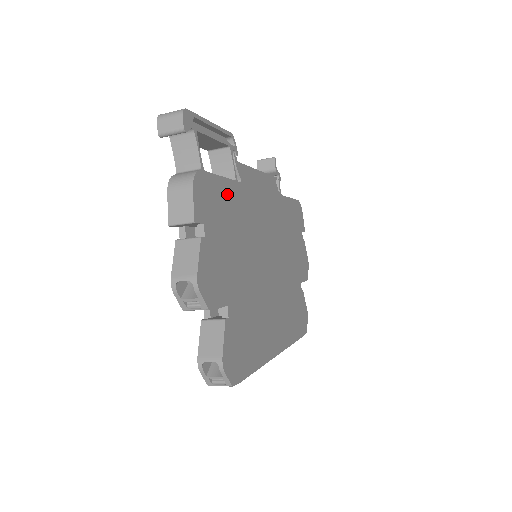
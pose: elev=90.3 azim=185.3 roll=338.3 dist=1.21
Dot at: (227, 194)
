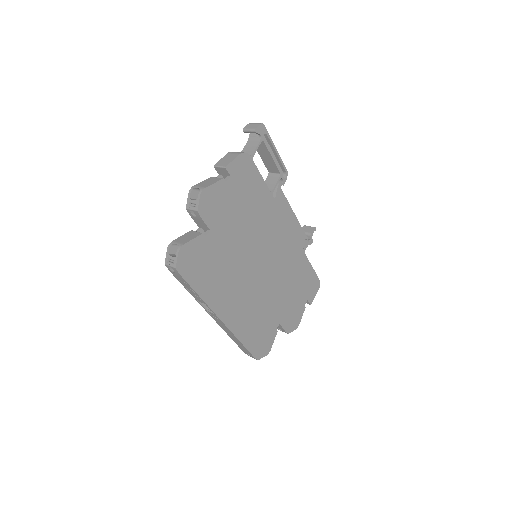
Dot at: (259, 189)
